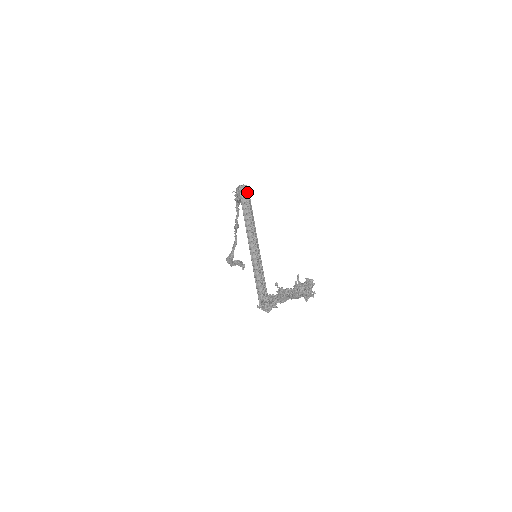
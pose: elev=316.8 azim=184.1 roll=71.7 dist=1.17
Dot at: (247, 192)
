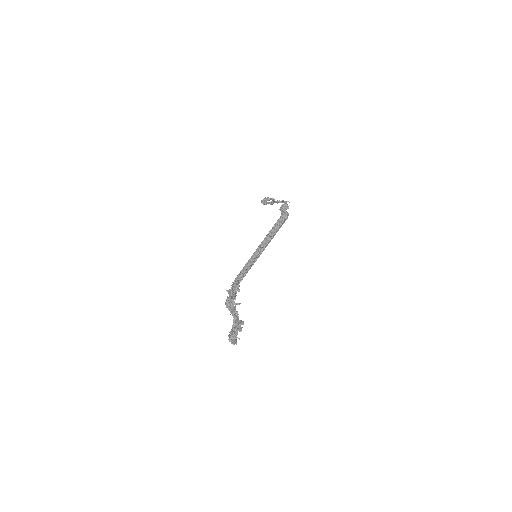
Dot at: (284, 221)
